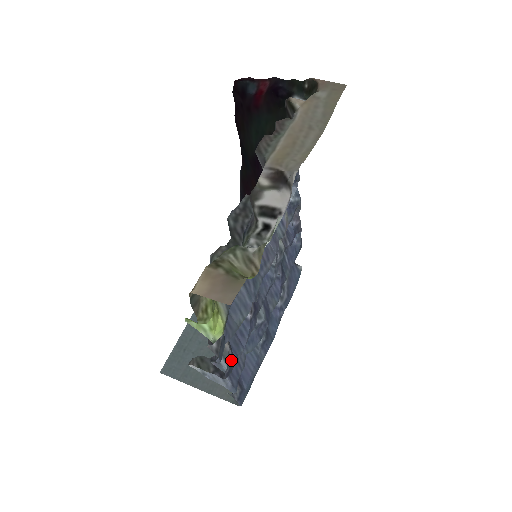
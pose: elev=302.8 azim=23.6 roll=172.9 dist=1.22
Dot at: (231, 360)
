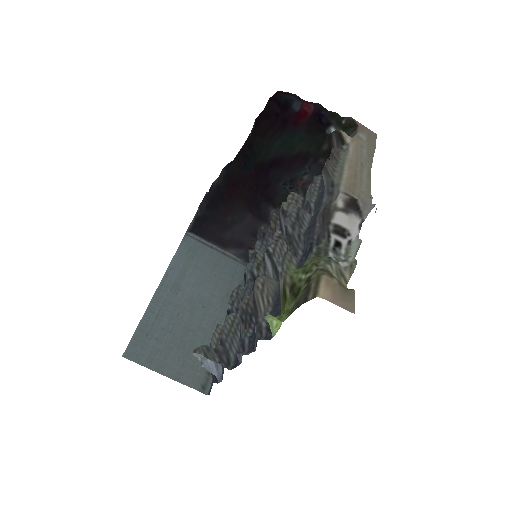
Dot at: occluded
